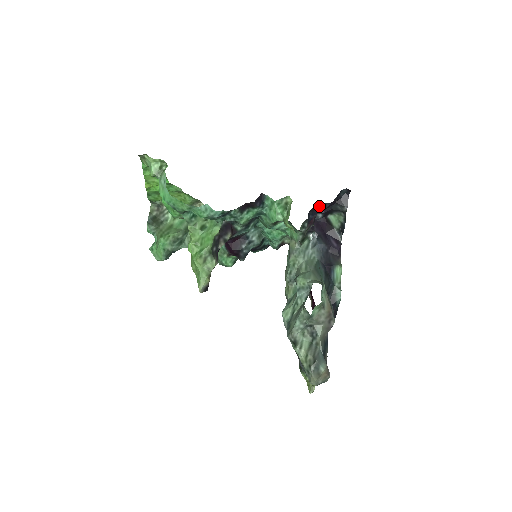
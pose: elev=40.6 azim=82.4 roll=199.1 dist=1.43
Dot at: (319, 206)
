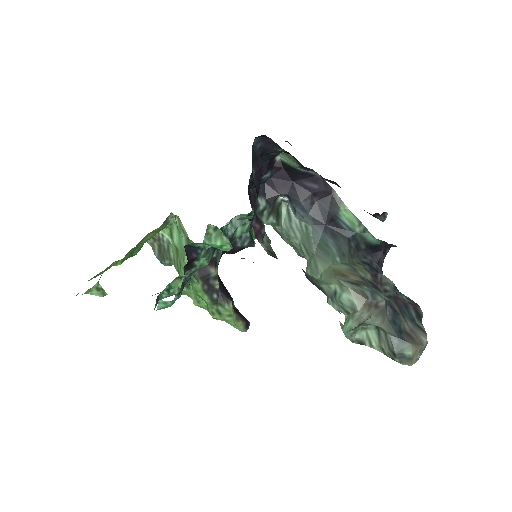
Dot at: (252, 175)
